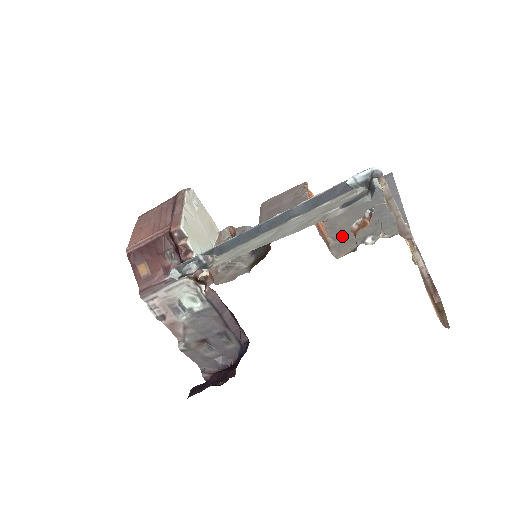
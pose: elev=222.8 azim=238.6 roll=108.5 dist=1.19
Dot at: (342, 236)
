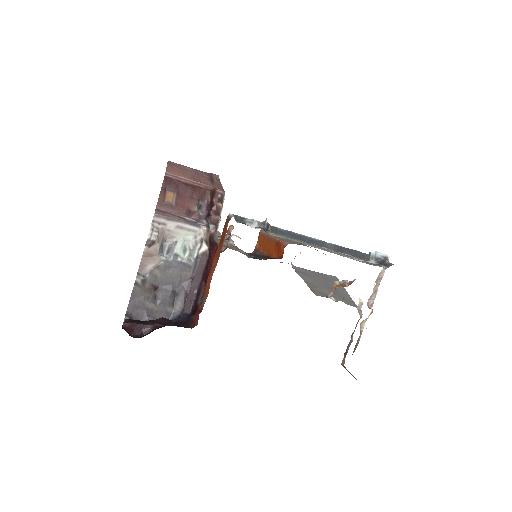
Dot at: (312, 286)
